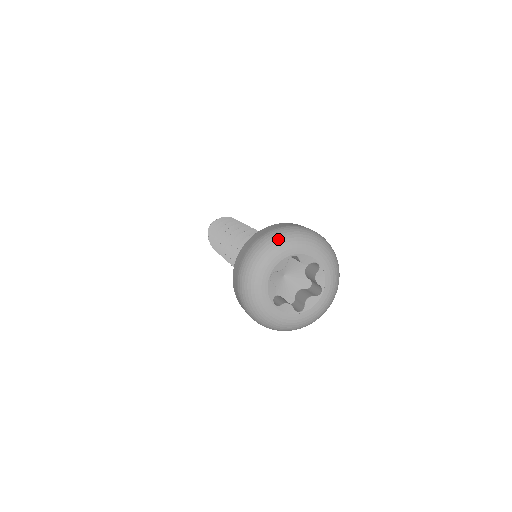
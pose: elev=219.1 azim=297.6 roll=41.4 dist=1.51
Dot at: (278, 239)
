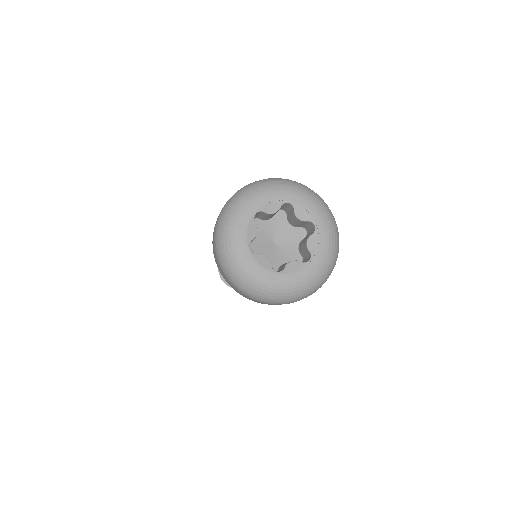
Dot at: (278, 181)
